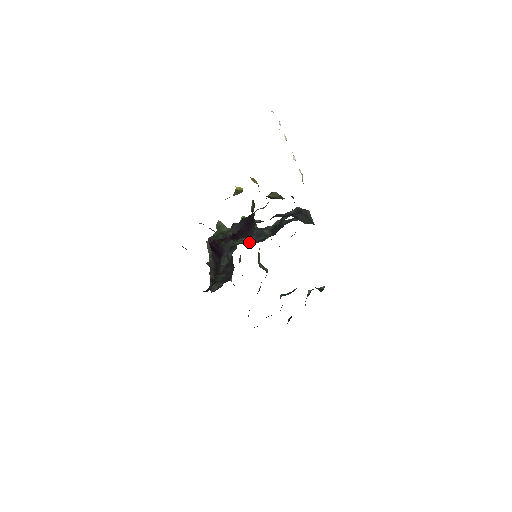
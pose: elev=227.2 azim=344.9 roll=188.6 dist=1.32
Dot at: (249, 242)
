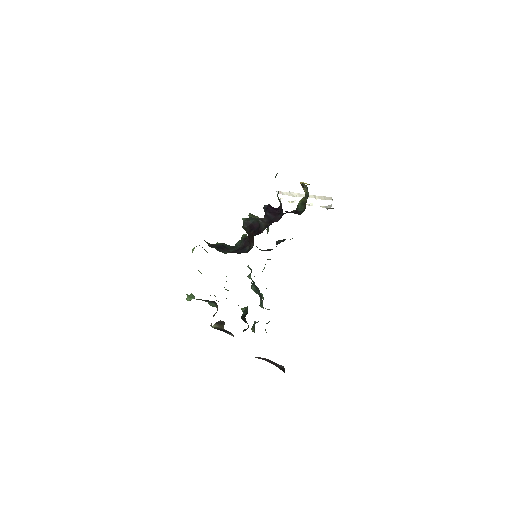
Dot at: occluded
